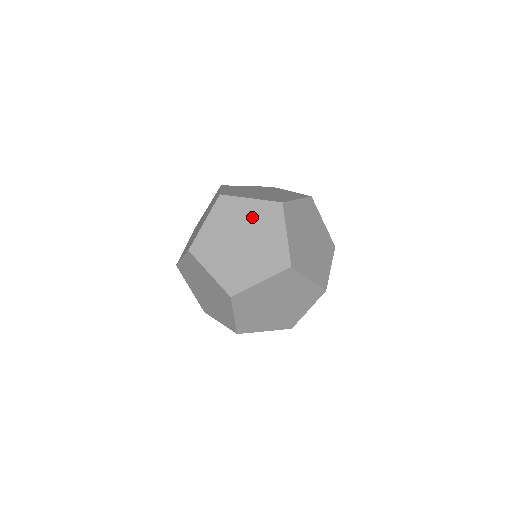
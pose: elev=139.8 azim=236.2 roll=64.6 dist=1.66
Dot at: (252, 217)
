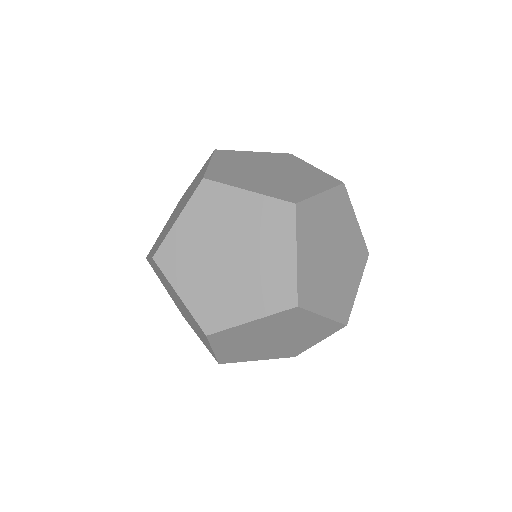
Dot at: (302, 171)
